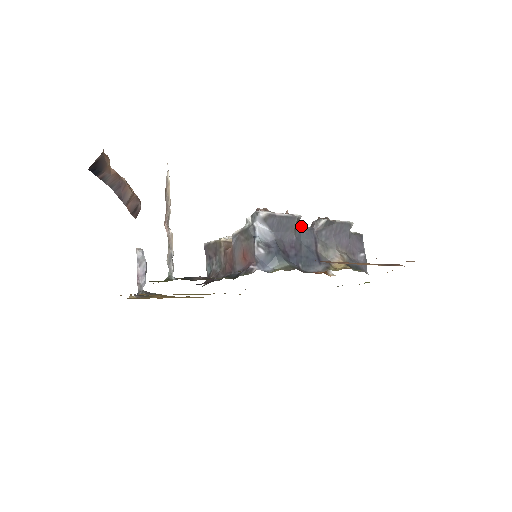
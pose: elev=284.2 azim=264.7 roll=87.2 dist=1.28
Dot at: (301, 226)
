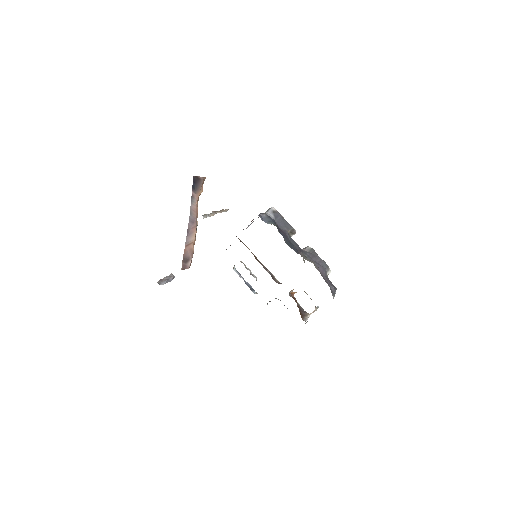
Dot at: (294, 241)
